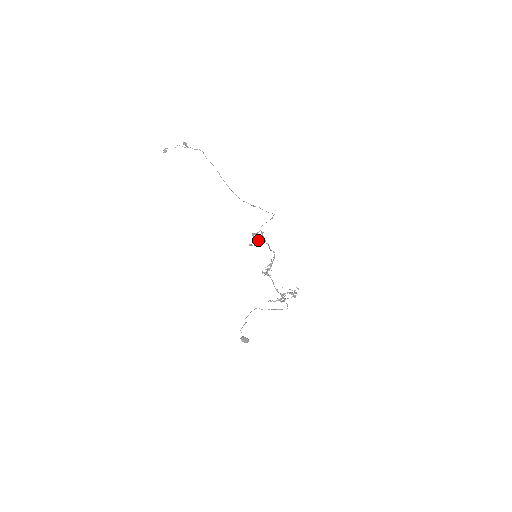
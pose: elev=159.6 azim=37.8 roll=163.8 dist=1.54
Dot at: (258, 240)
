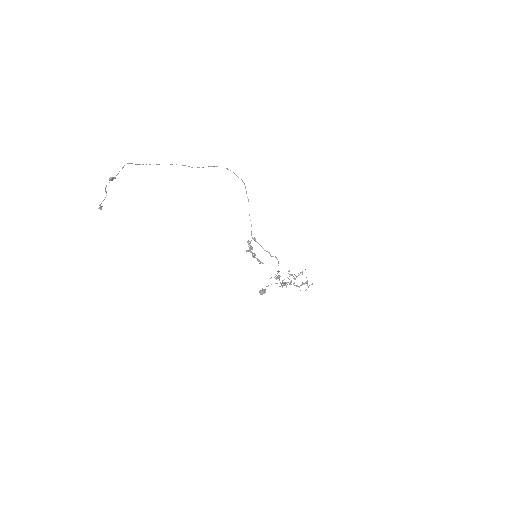
Dot at: (262, 263)
